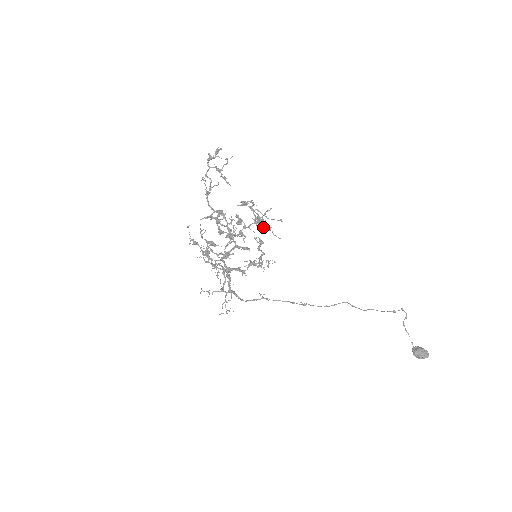
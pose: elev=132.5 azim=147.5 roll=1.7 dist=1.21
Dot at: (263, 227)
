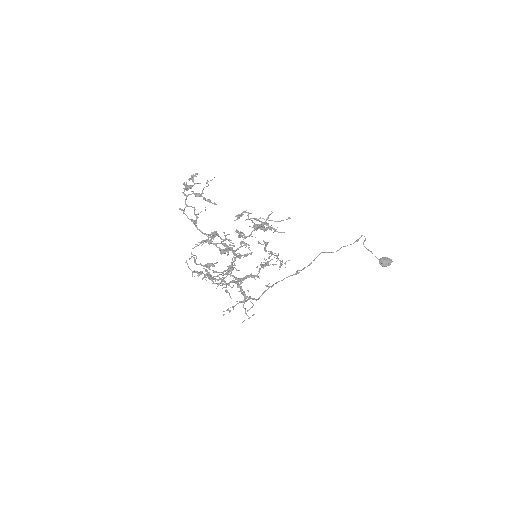
Dot at: (265, 230)
